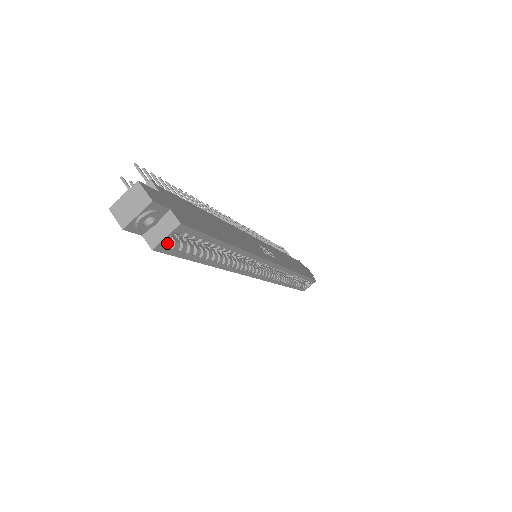
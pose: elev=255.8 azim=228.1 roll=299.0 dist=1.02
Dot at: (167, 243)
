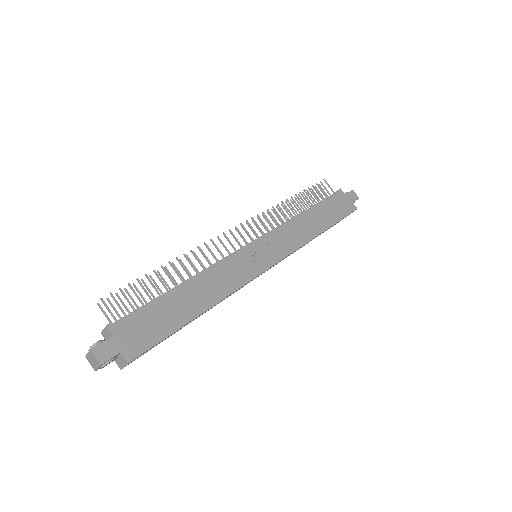
Dot at: (130, 362)
